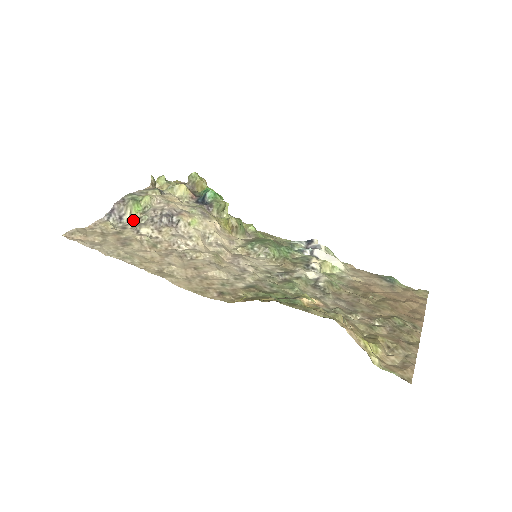
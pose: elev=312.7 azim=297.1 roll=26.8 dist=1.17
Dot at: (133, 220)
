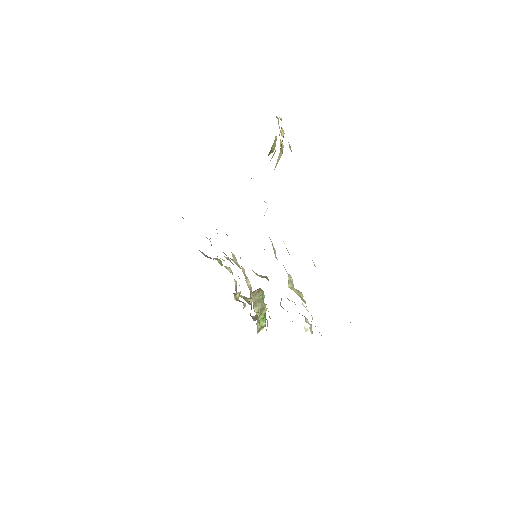
Dot at: occluded
